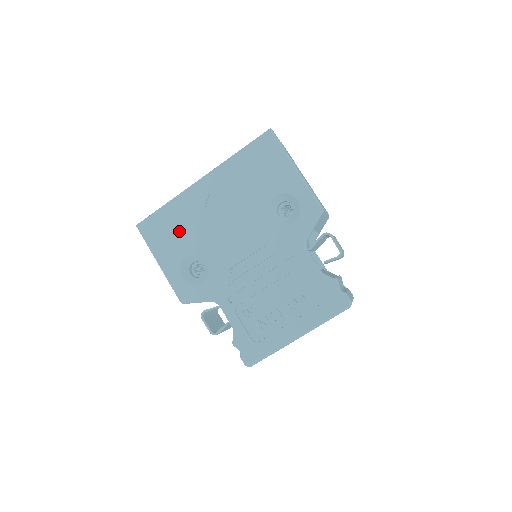
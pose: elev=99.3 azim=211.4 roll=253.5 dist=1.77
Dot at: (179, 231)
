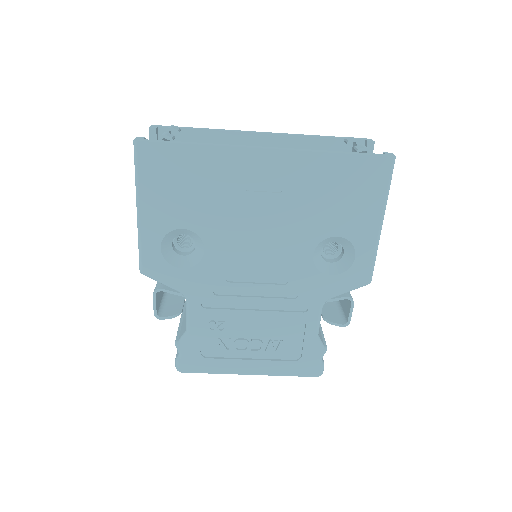
Dot at: (193, 192)
